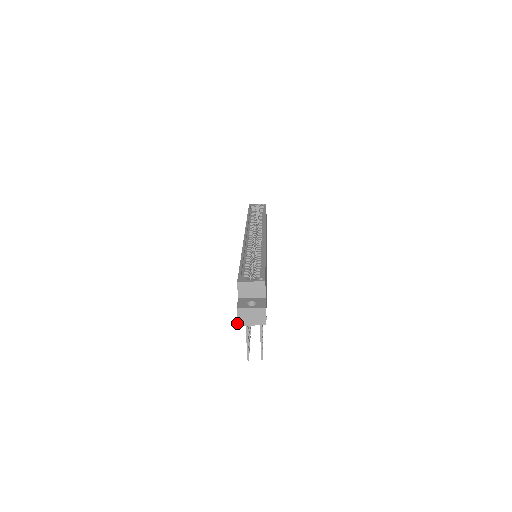
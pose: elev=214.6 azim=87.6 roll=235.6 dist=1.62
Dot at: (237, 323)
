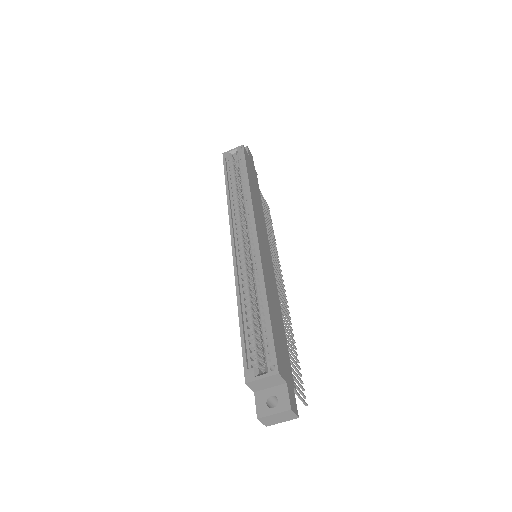
Dot at: occluded
